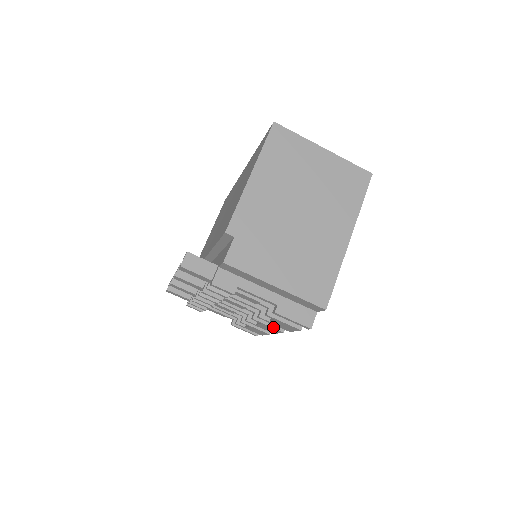
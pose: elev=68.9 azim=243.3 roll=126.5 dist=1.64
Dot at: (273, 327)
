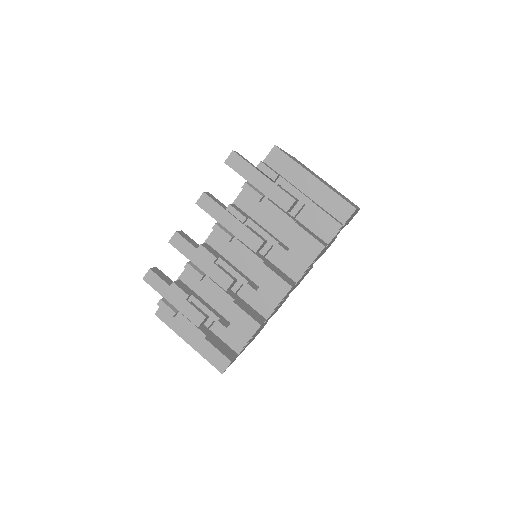
Dot at: (282, 278)
